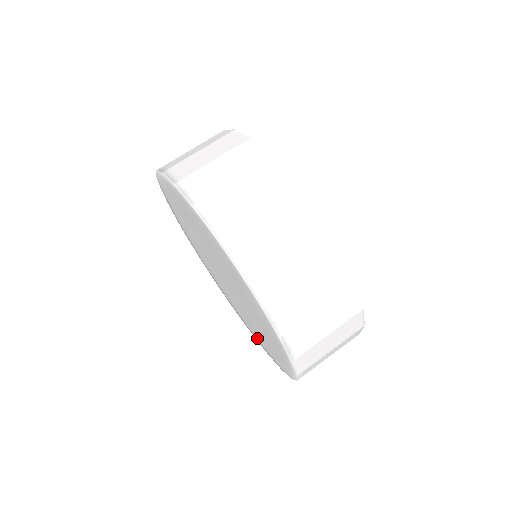
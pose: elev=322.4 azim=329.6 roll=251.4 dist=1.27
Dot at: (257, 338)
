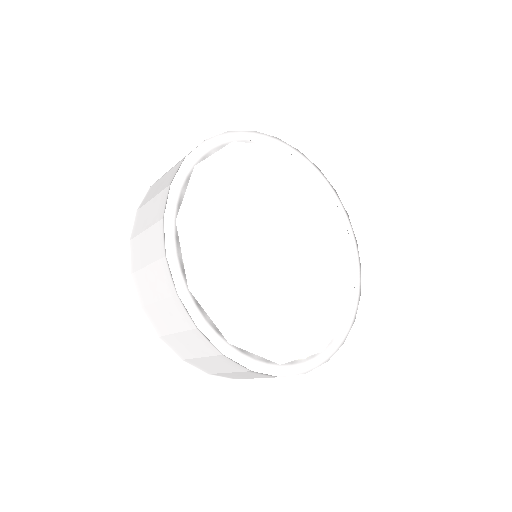
Dot at: occluded
